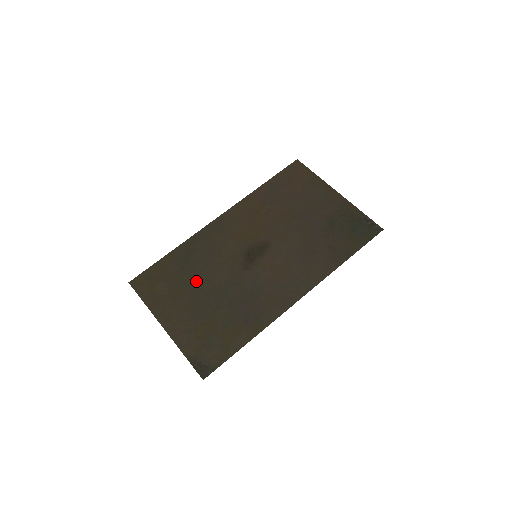
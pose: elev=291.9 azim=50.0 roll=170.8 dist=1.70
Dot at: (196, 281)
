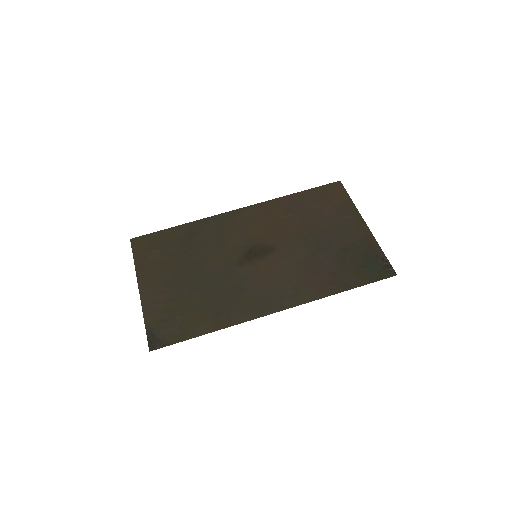
Dot at: (189, 259)
